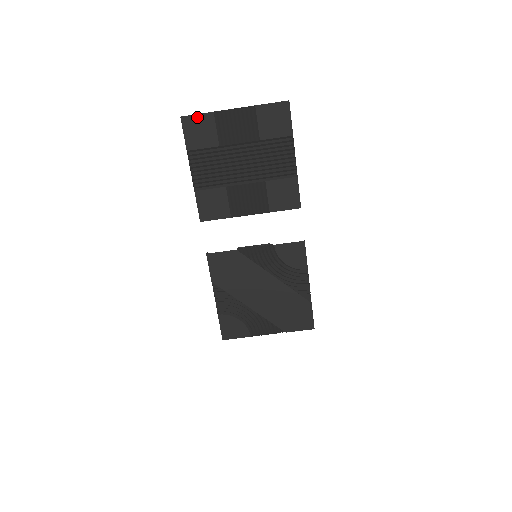
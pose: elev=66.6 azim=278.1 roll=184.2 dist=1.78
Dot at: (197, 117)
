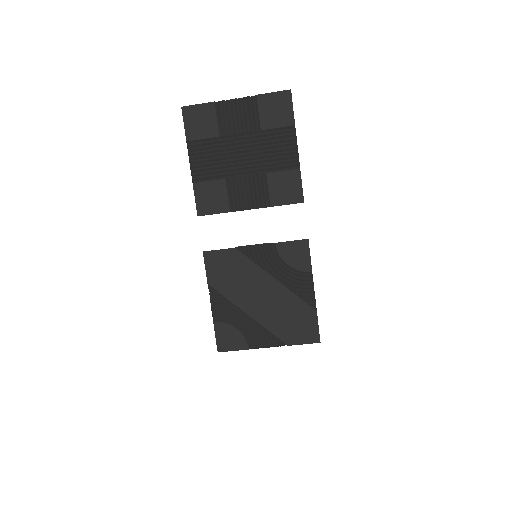
Dot at: (198, 107)
